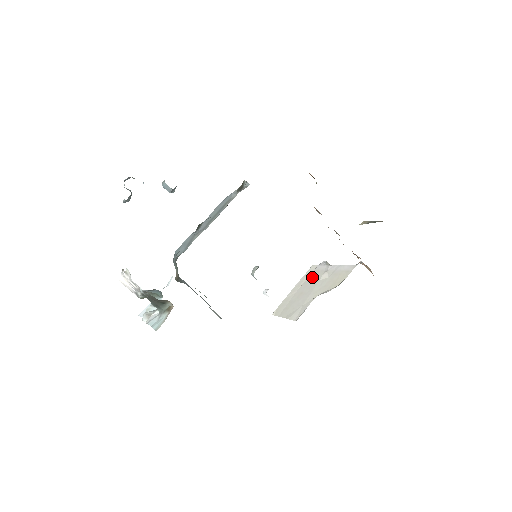
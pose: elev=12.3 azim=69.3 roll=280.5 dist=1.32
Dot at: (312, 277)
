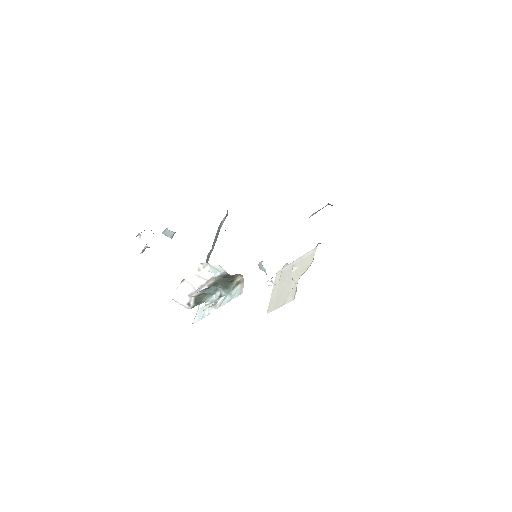
Dot at: (284, 276)
